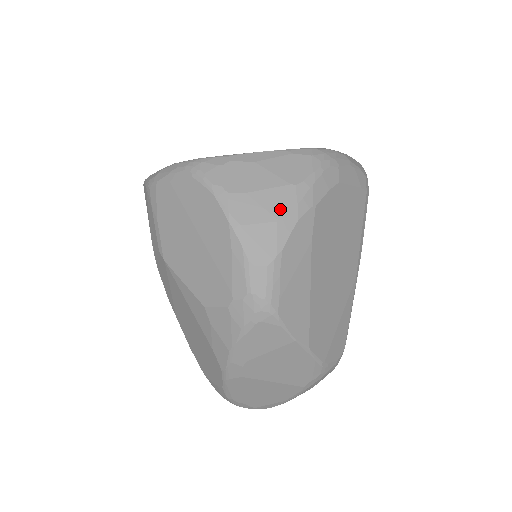
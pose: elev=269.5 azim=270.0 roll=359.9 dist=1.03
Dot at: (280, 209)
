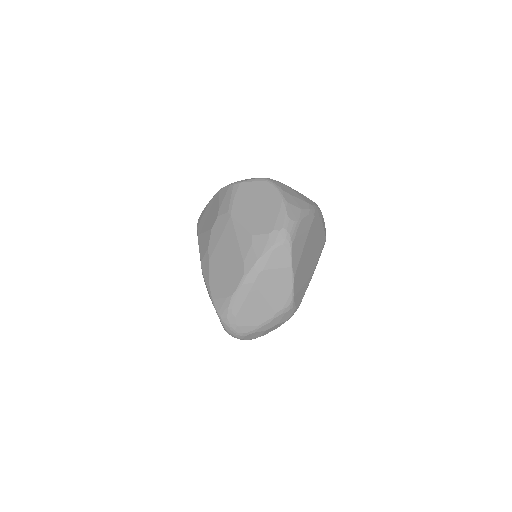
Dot at: (303, 206)
